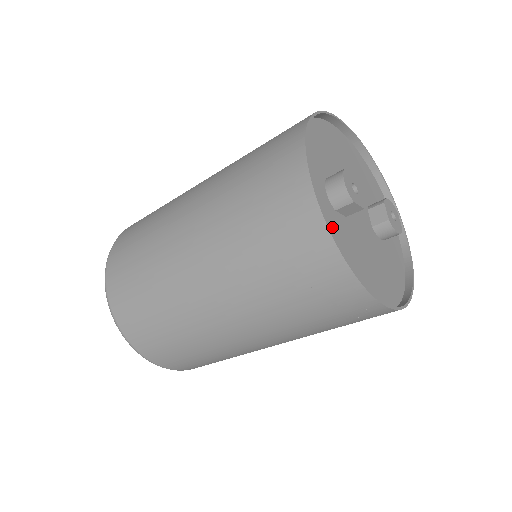
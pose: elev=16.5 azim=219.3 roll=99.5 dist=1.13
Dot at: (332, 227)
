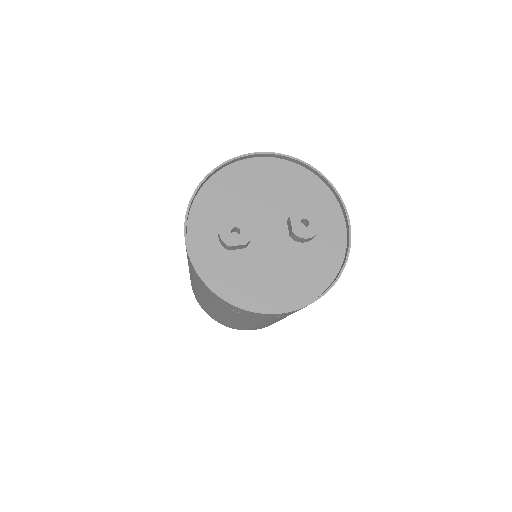
Dot at: (221, 268)
